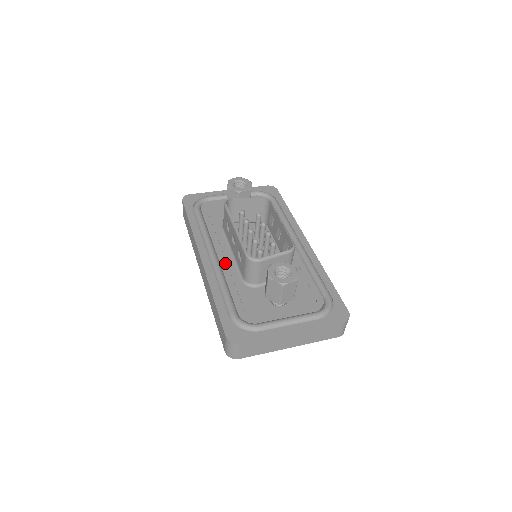
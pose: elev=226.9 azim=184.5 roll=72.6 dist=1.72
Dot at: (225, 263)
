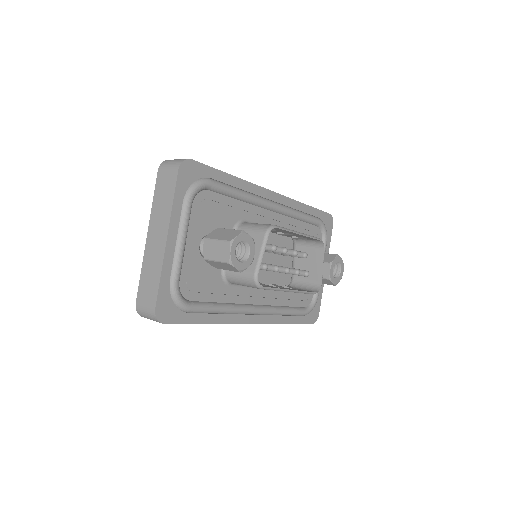
Dot at: (266, 300)
